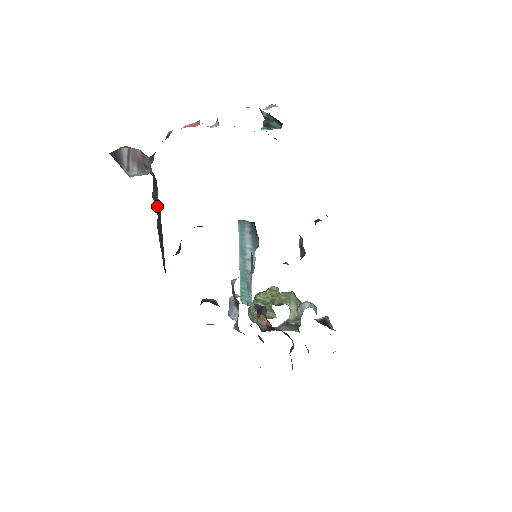
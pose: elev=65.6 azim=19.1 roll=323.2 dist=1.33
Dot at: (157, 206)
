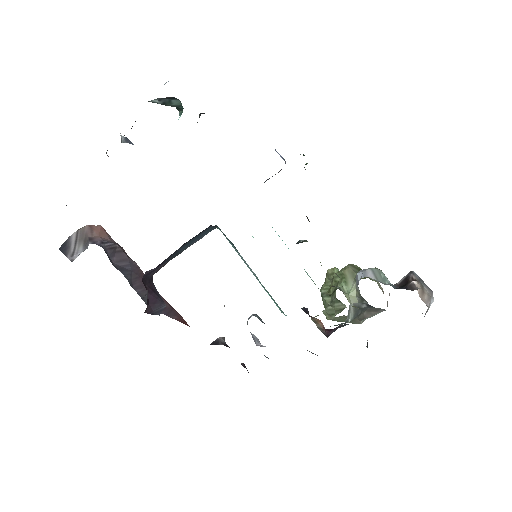
Dot at: (127, 269)
